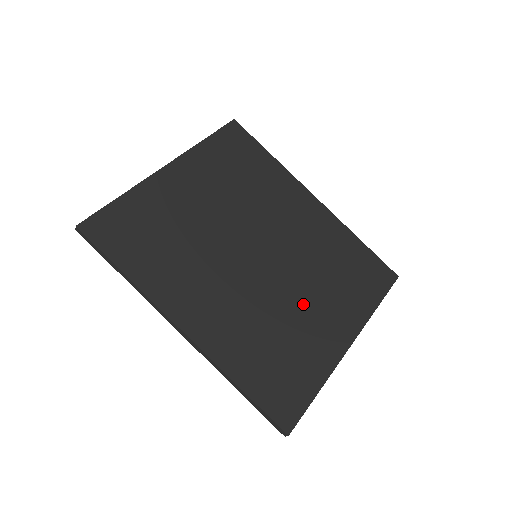
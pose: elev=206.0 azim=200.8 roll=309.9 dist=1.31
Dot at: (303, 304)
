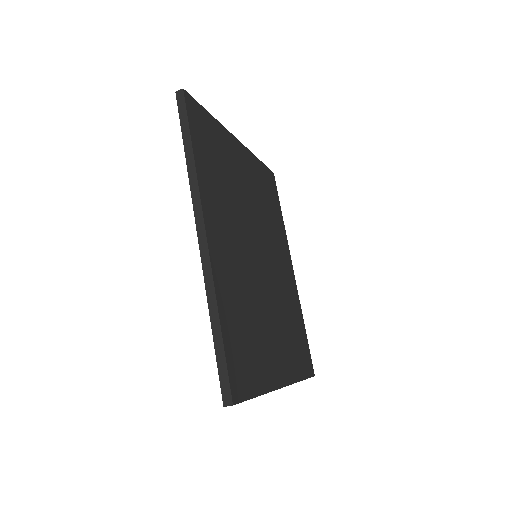
Dot at: (270, 321)
